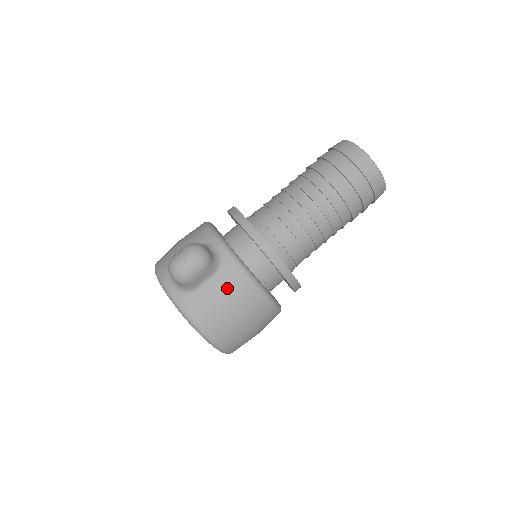
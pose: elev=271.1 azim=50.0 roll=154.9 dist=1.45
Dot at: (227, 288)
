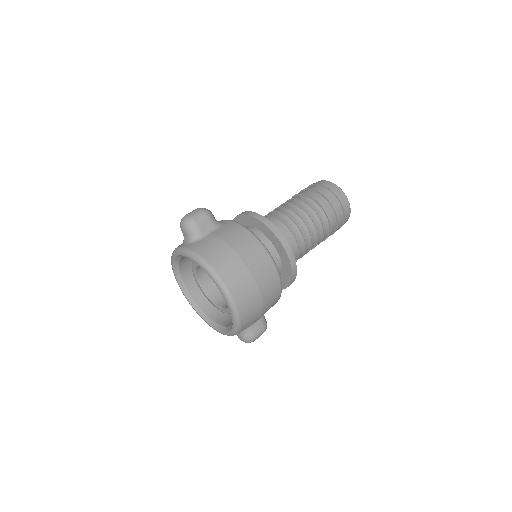
Dot at: (226, 233)
